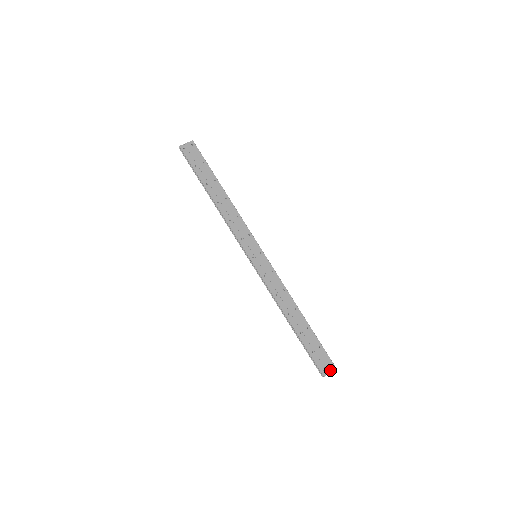
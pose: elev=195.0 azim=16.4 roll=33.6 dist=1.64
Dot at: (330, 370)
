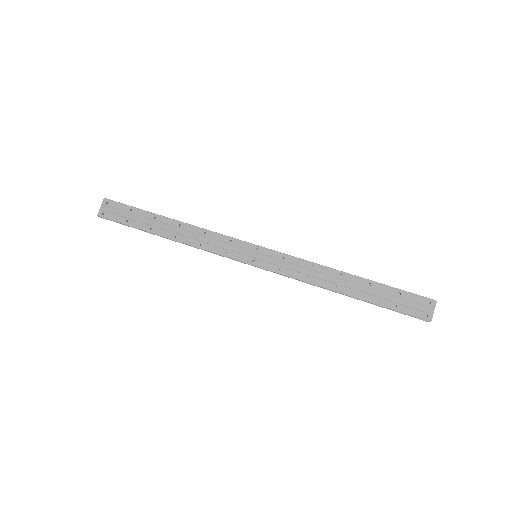
Dot at: (432, 309)
